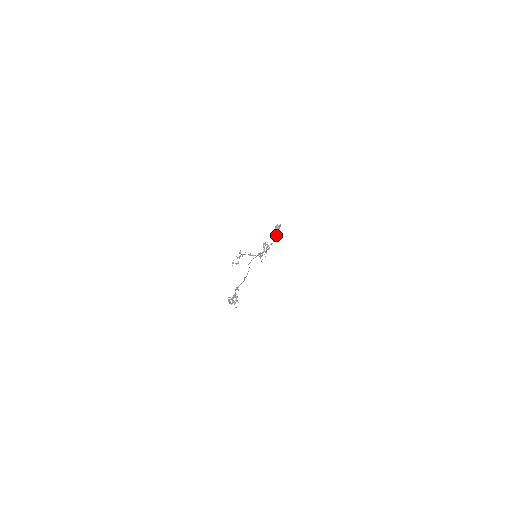
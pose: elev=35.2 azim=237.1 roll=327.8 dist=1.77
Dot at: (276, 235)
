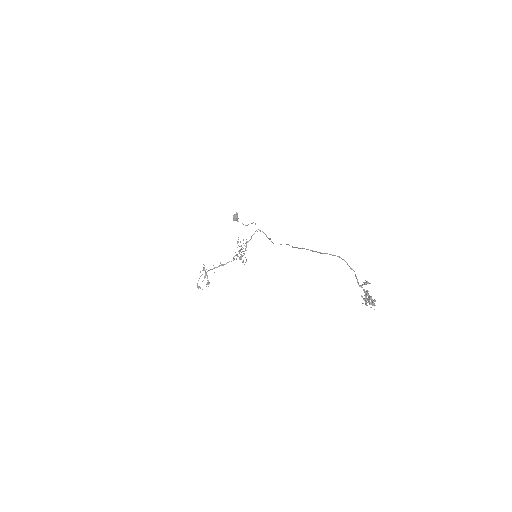
Dot at: occluded
